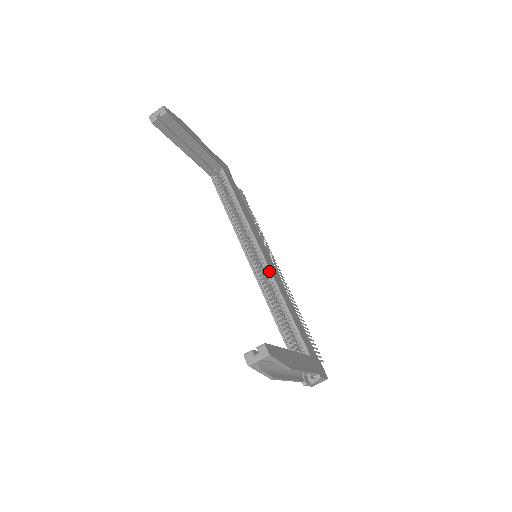
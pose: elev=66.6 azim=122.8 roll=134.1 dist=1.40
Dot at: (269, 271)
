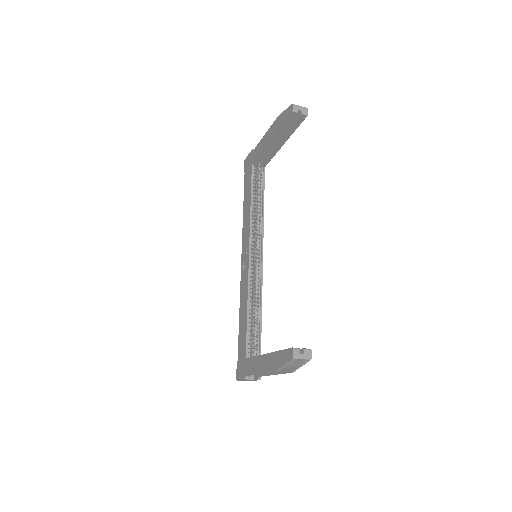
Dot at: (262, 275)
